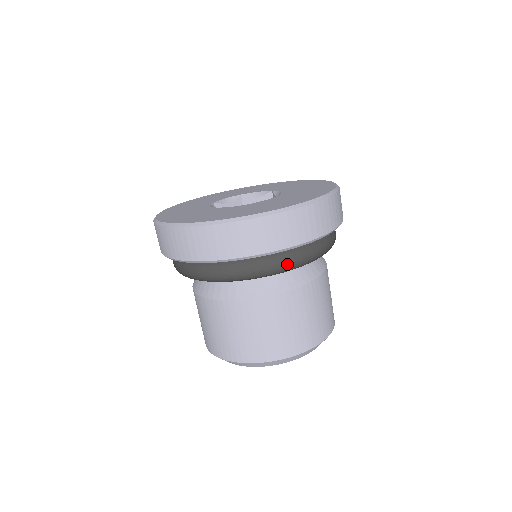
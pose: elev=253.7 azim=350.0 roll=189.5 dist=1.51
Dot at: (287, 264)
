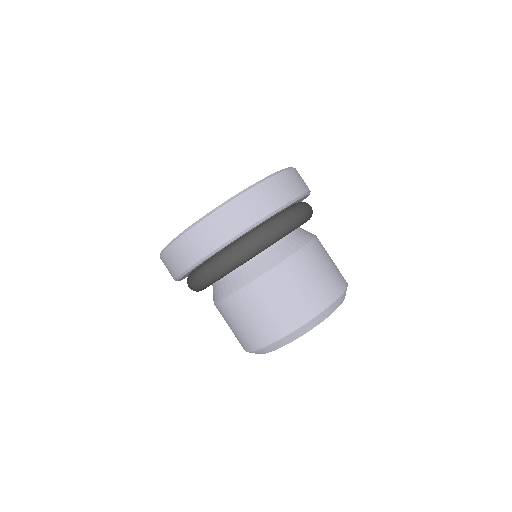
Dot at: (279, 228)
